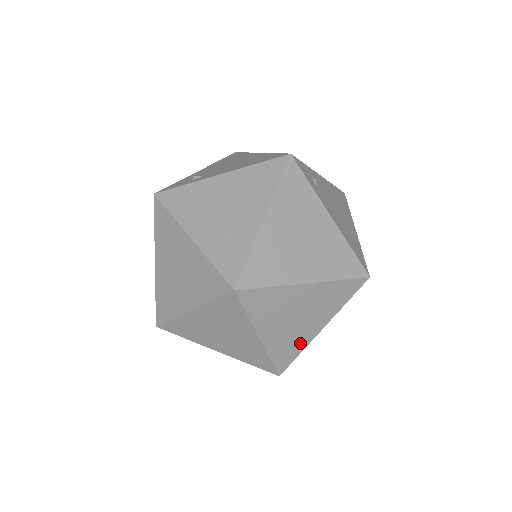
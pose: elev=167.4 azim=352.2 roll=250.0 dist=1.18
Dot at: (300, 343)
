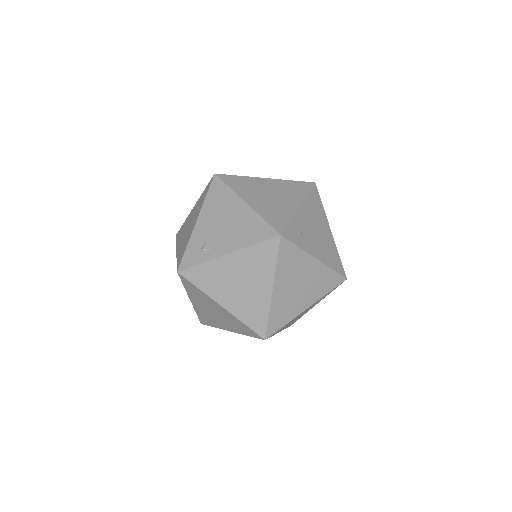
Dot at: occluded
